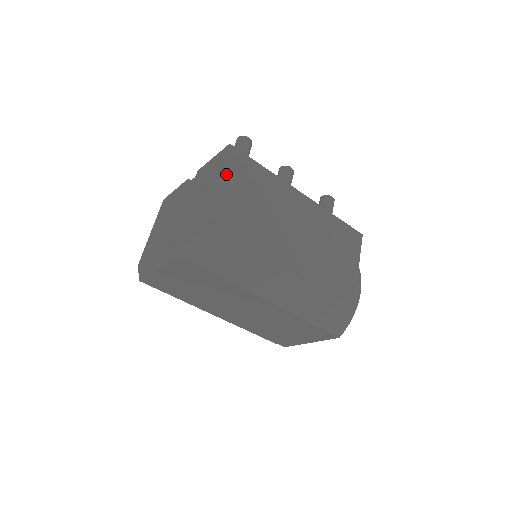
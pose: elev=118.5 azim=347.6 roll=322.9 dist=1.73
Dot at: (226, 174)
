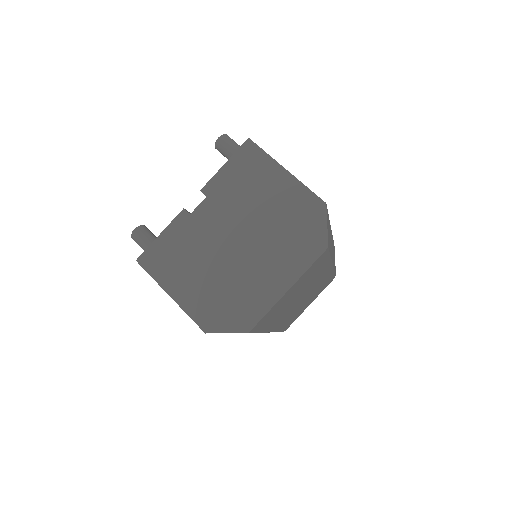
Dot at: occluded
